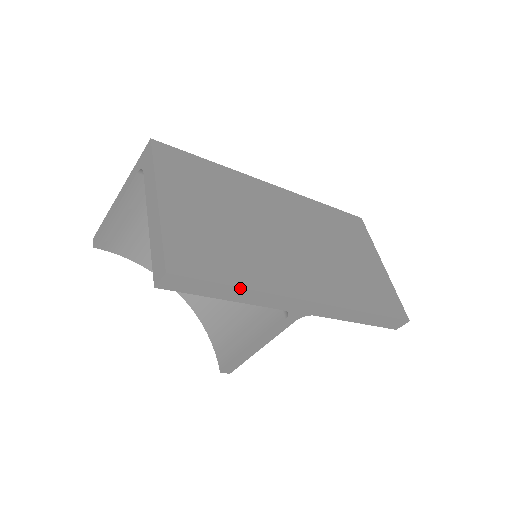
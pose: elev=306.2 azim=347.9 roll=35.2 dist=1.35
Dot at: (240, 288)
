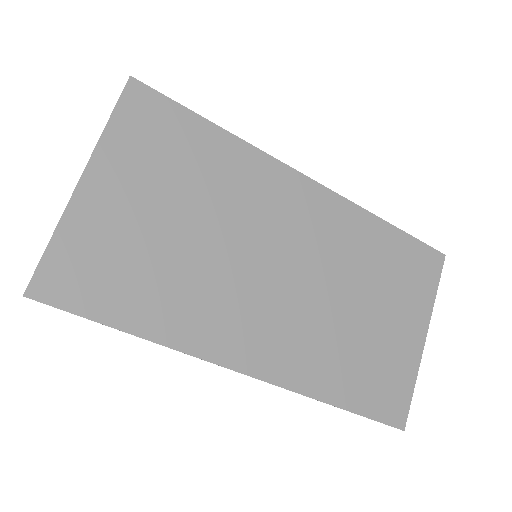
Dot at: (134, 335)
